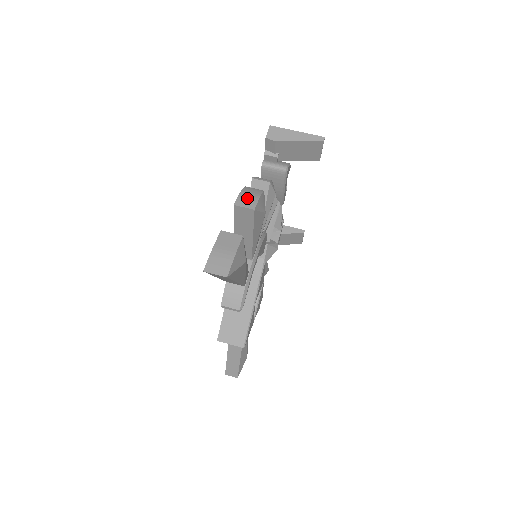
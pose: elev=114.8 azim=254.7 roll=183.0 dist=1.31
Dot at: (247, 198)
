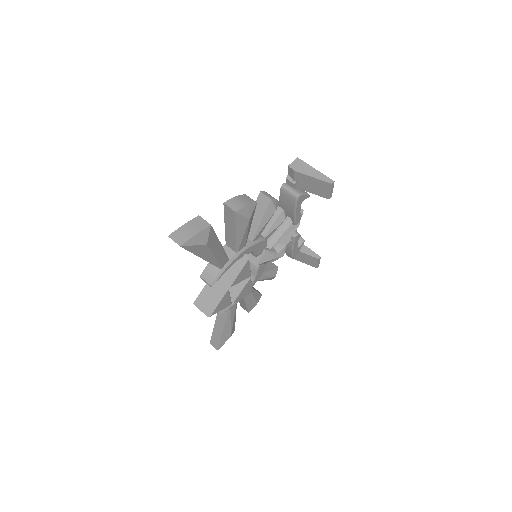
Dot at: (237, 202)
